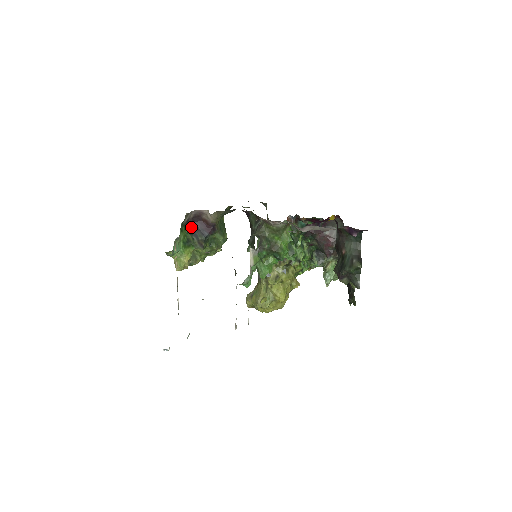
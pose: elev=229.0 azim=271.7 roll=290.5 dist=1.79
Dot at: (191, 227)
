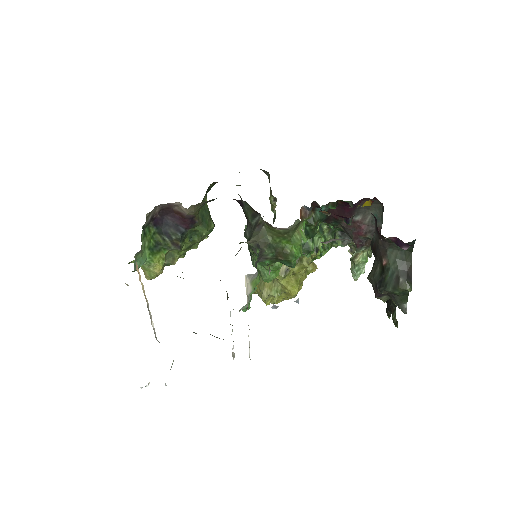
Dot at: (159, 224)
